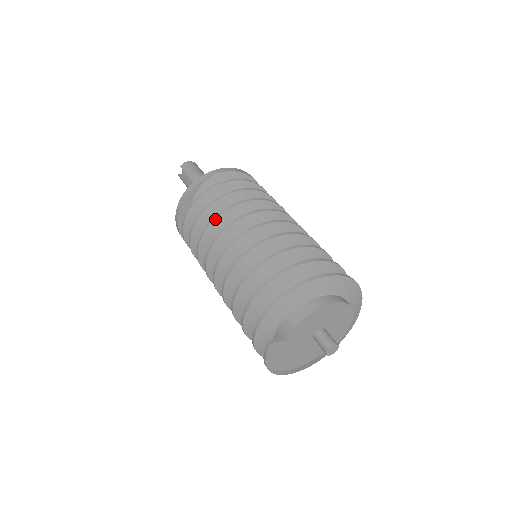
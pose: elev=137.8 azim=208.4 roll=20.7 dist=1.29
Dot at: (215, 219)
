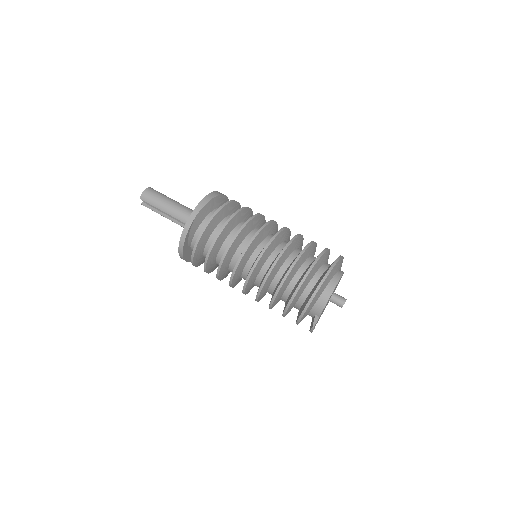
Dot at: (224, 258)
